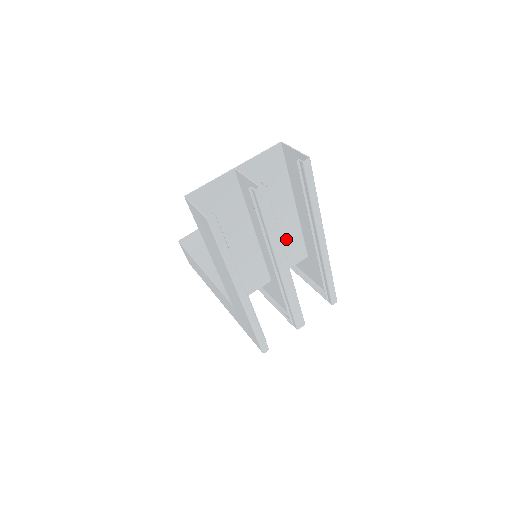
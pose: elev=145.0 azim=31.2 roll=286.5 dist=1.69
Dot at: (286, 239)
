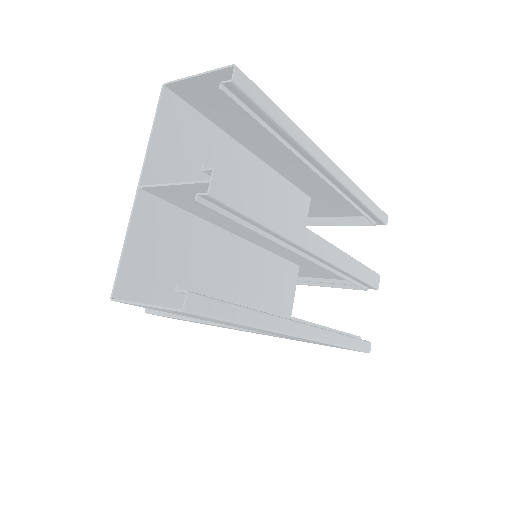
Dot at: (276, 205)
